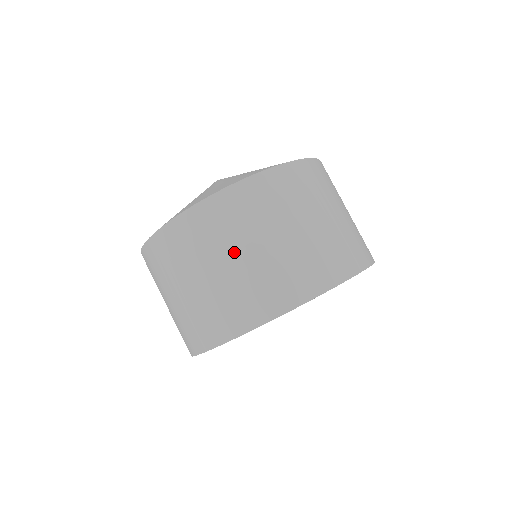
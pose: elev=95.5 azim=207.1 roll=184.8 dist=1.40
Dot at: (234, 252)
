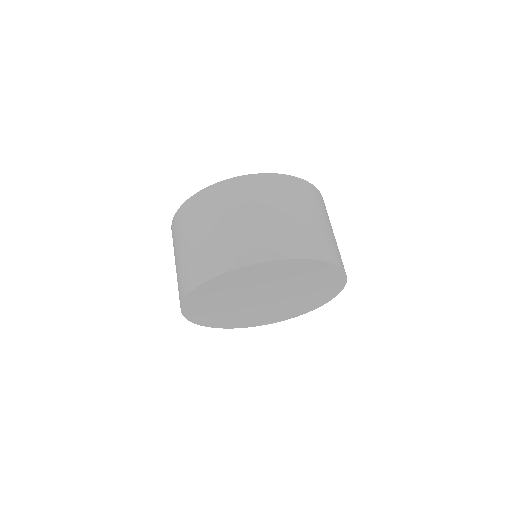
Dot at: (273, 209)
